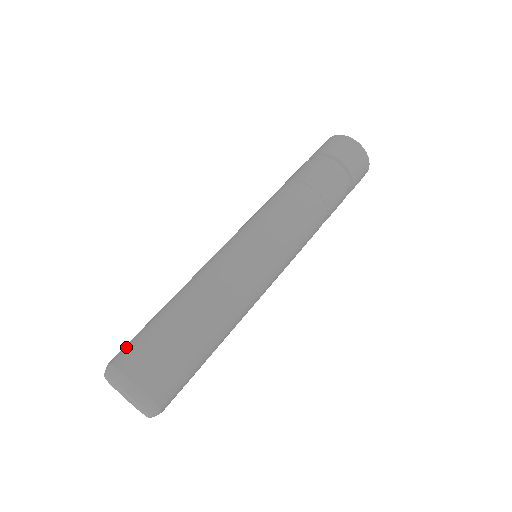
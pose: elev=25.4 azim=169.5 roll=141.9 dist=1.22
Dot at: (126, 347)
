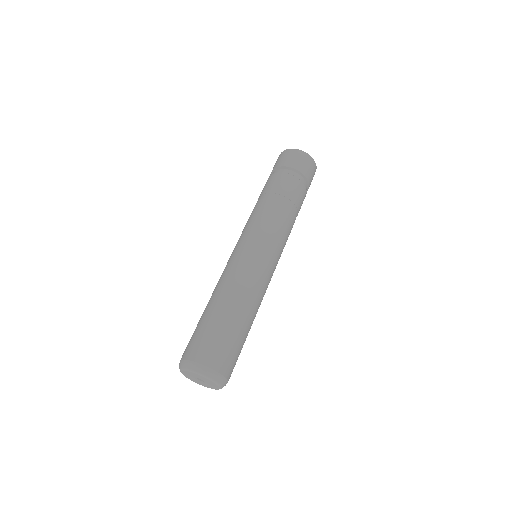
Dot at: (191, 345)
